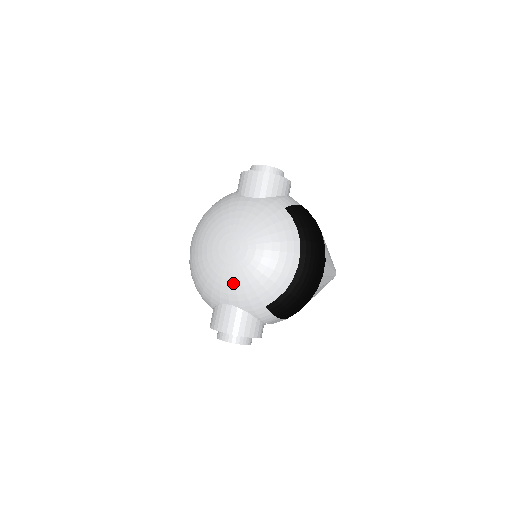
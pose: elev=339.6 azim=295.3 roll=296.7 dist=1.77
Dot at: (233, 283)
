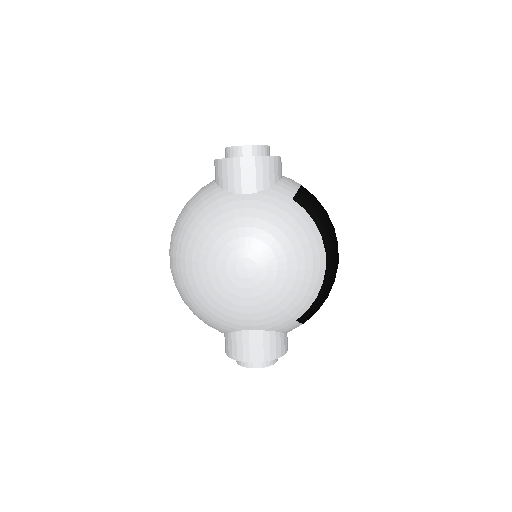
Dot at: (256, 308)
